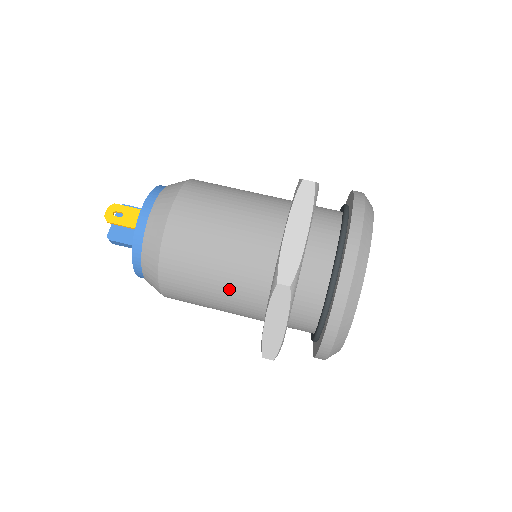
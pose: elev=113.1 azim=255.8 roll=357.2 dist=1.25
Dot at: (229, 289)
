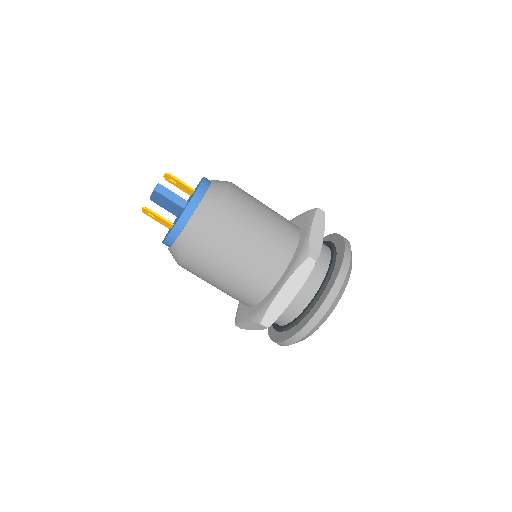
Dot at: occluded
